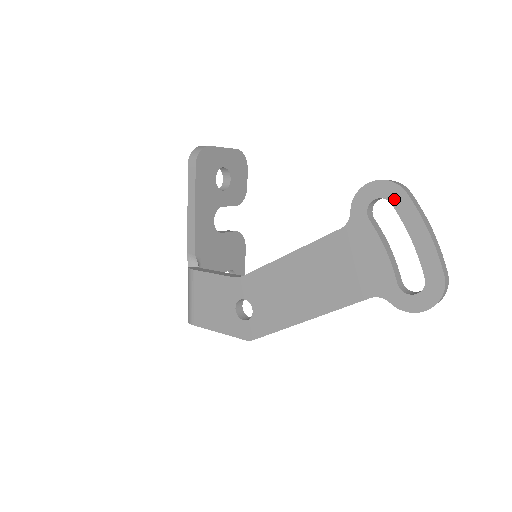
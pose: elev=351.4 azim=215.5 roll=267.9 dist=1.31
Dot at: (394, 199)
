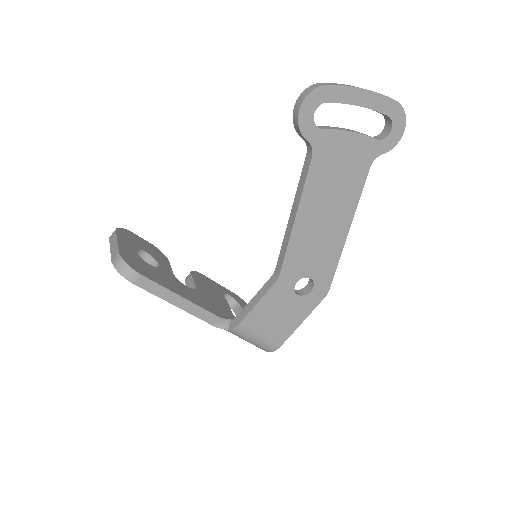
Dot at: (326, 98)
